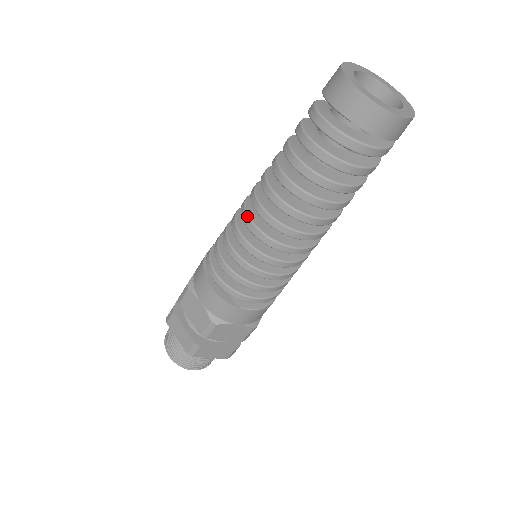
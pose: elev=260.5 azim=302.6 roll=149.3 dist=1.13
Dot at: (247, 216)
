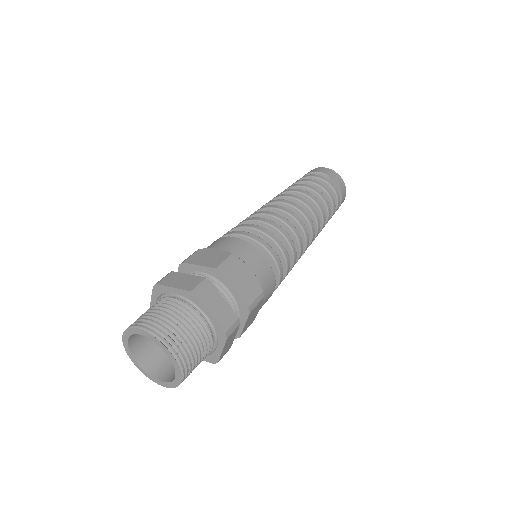
Dot at: (264, 206)
